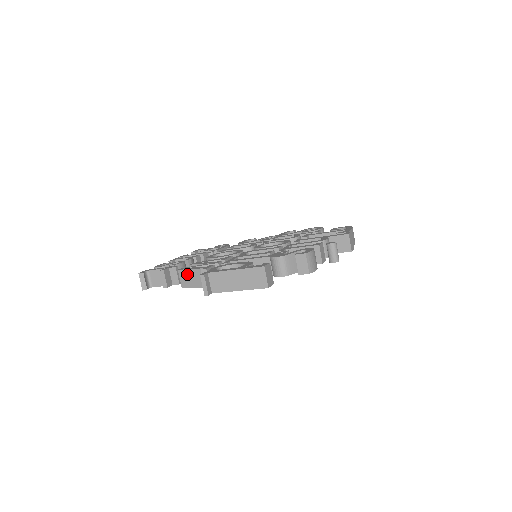
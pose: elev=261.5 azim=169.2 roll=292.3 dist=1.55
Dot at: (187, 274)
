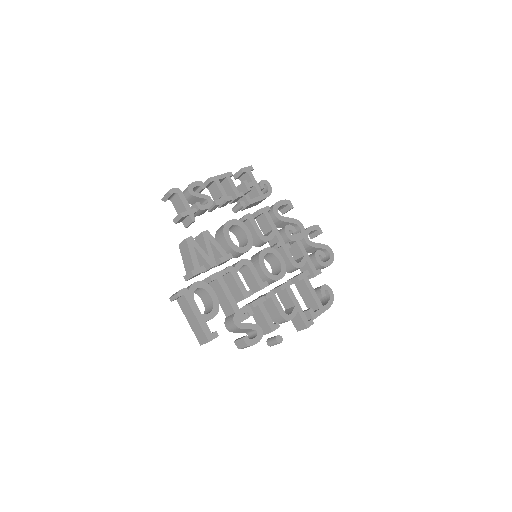
Dot at: (187, 250)
